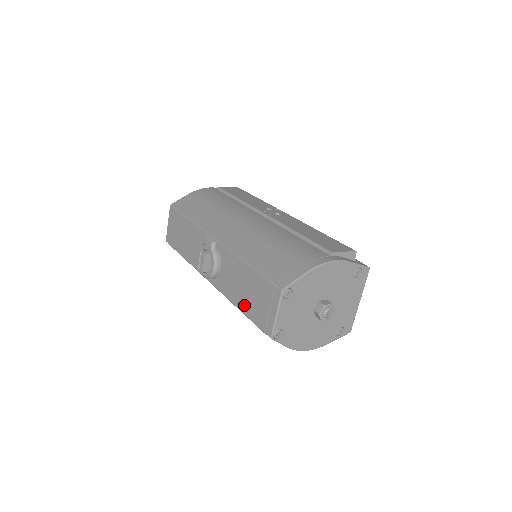
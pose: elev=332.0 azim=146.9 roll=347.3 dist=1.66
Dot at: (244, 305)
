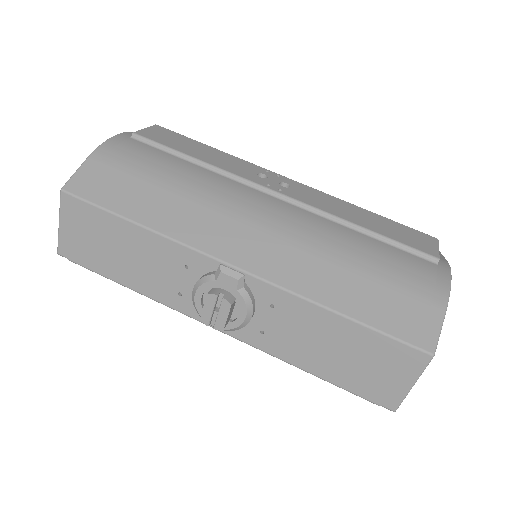
Dot at: (326, 369)
